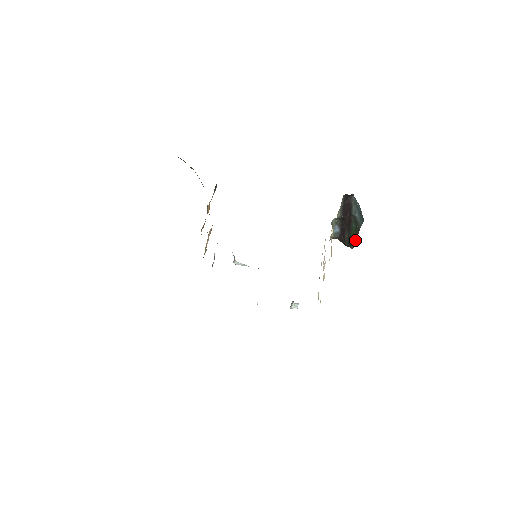
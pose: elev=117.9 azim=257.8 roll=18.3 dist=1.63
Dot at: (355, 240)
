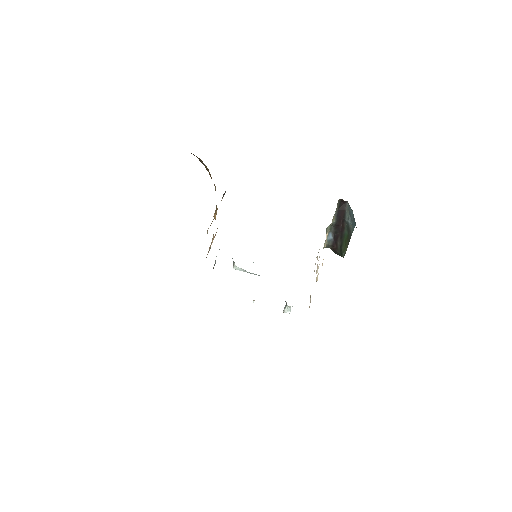
Dot at: (346, 247)
